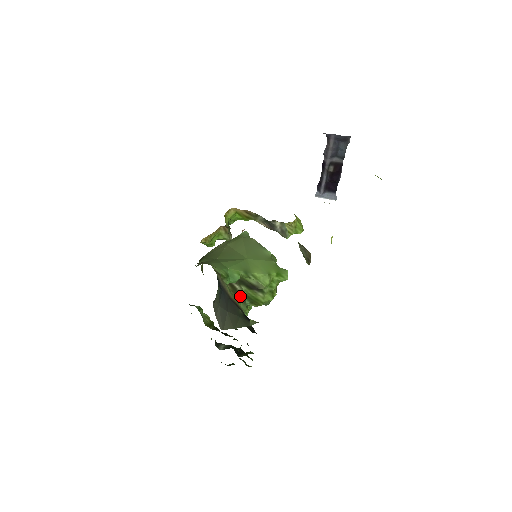
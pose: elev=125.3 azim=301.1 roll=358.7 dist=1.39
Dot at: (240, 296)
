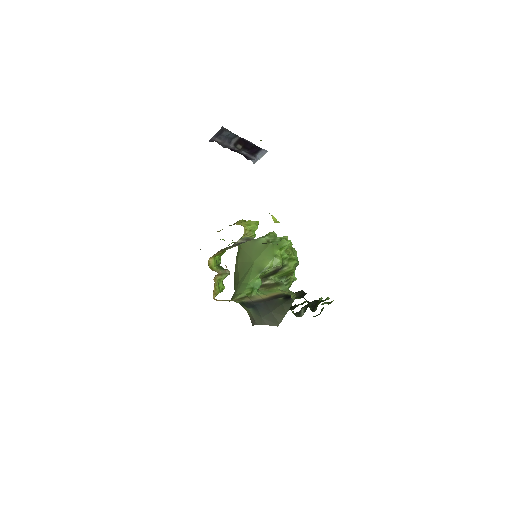
Dot at: (274, 285)
